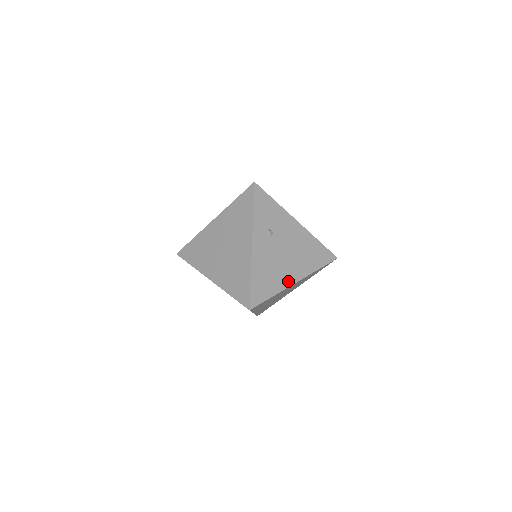
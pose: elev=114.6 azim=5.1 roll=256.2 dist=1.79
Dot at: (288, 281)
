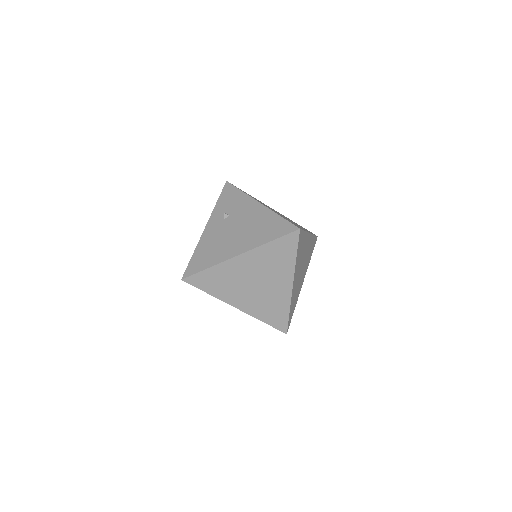
Dot at: (229, 255)
